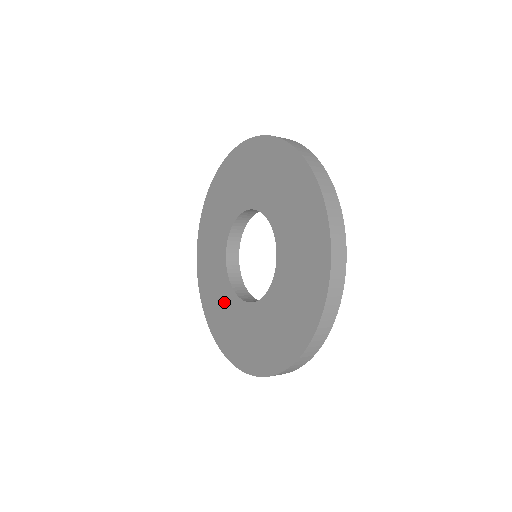
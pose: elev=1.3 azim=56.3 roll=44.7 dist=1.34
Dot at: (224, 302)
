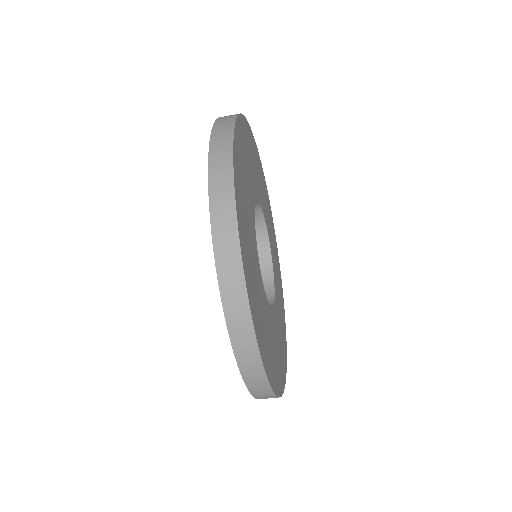
Dot at: occluded
